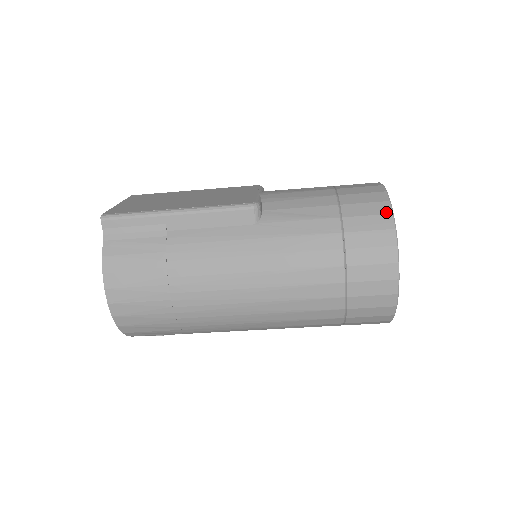
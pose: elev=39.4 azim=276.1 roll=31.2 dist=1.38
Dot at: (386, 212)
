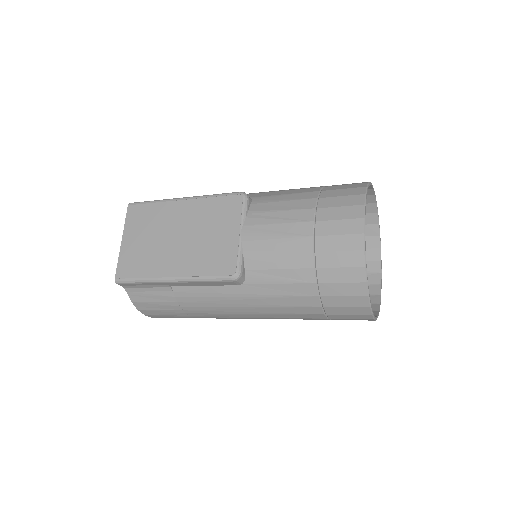
Dot at: (360, 280)
